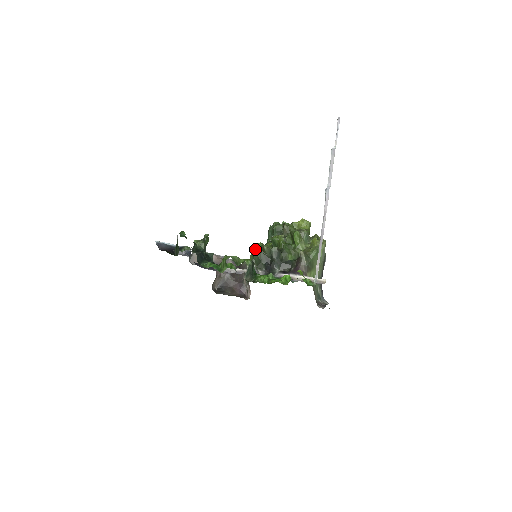
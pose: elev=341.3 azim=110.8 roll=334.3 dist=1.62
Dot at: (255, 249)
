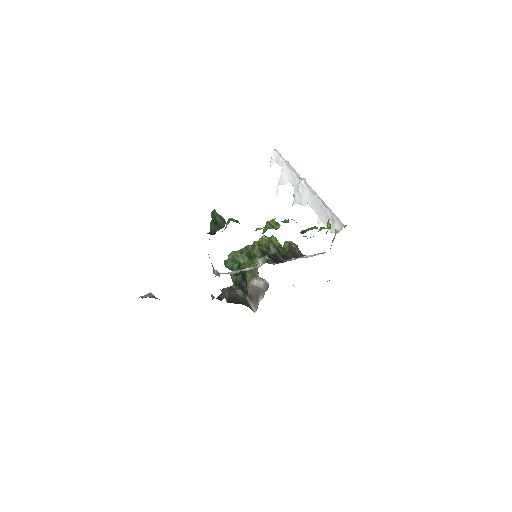
Dot at: (248, 254)
